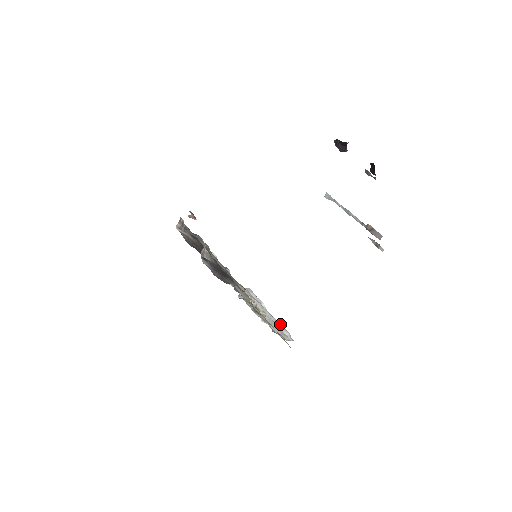
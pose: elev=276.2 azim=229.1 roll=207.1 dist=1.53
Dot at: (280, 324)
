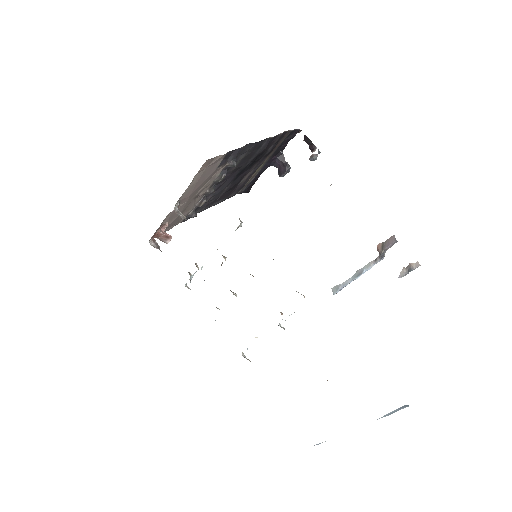
Dot at: occluded
